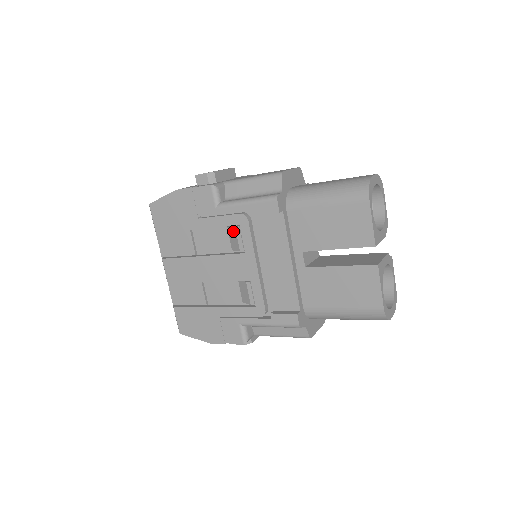
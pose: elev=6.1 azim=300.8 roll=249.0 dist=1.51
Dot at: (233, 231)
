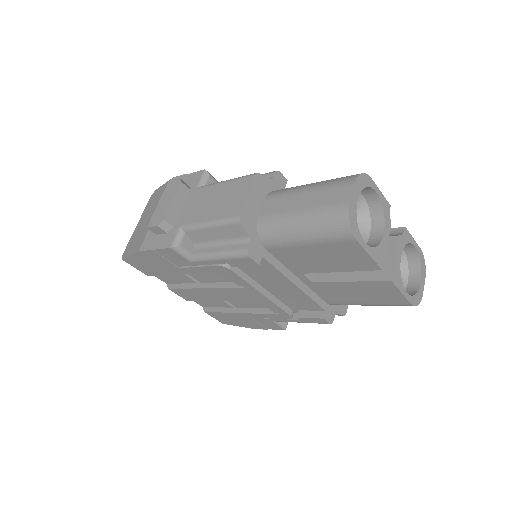
Dot at: occluded
